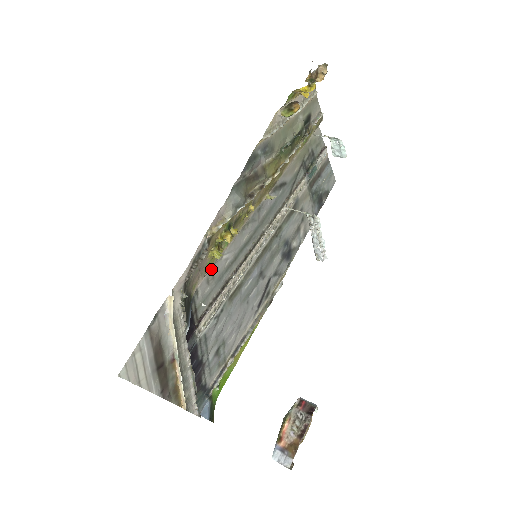
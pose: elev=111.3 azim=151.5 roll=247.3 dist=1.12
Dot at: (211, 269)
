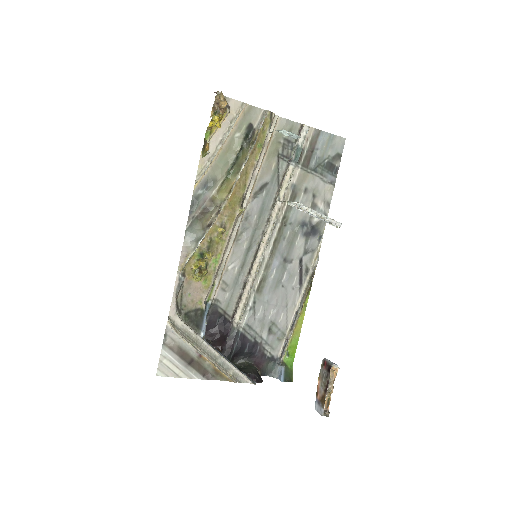
Dot at: (221, 281)
